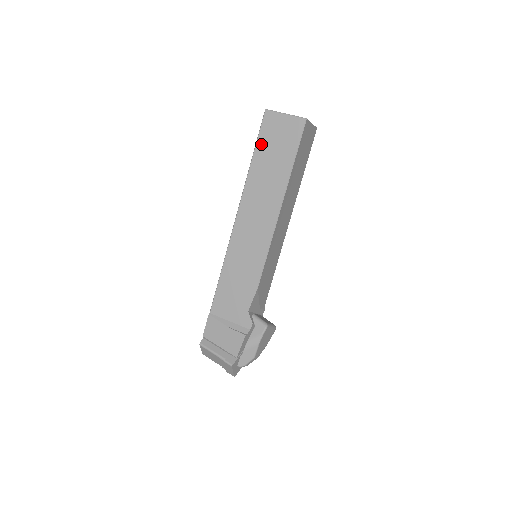
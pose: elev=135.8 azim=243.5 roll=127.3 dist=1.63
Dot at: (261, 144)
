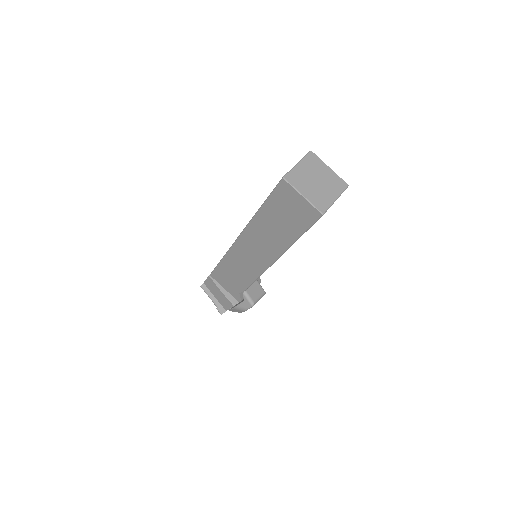
Dot at: (271, 203)
